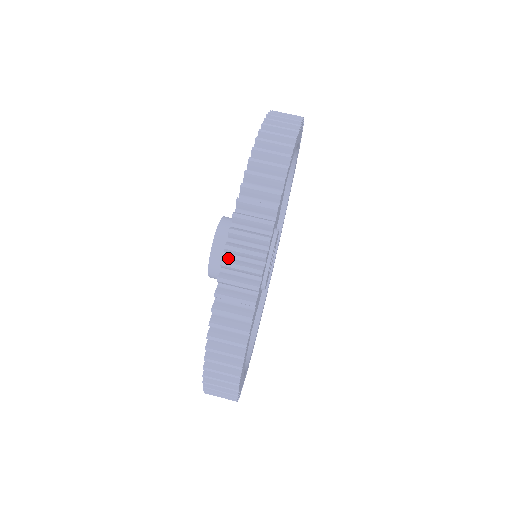
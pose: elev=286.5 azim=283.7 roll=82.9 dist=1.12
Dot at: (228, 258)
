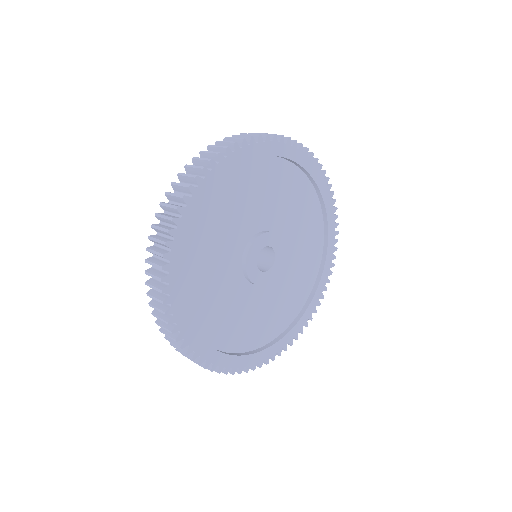
Dot at: occluded
